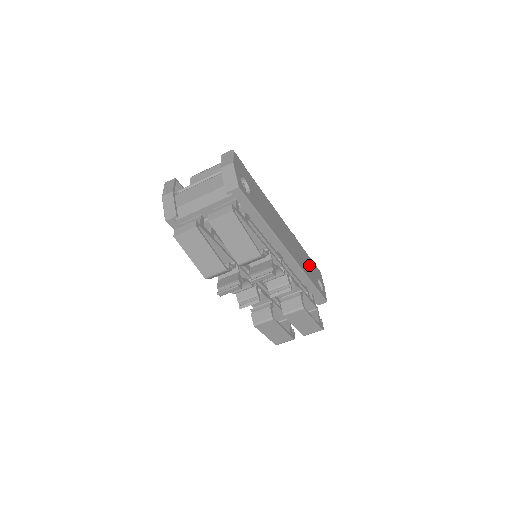
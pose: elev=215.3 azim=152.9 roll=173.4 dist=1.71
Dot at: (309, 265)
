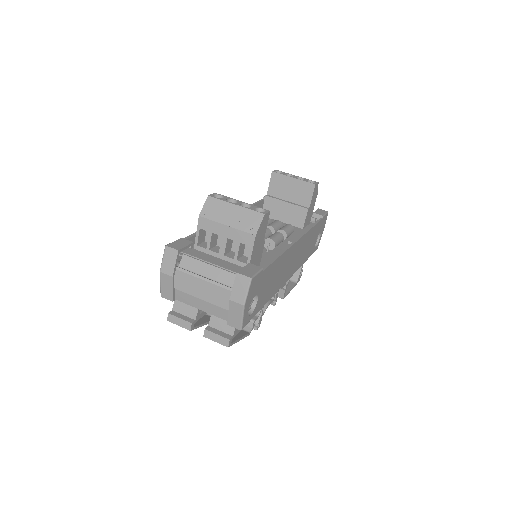
Dot at: (312, 239)
